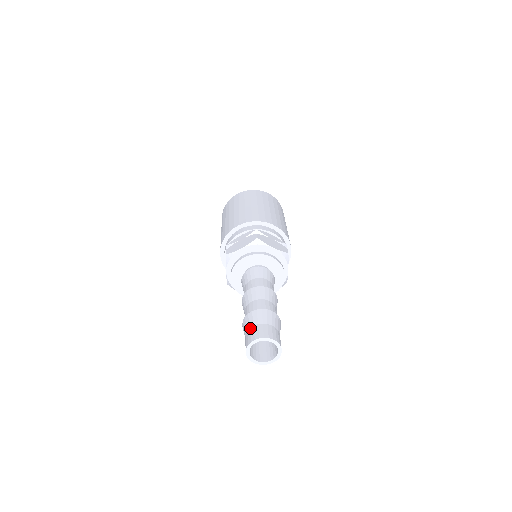
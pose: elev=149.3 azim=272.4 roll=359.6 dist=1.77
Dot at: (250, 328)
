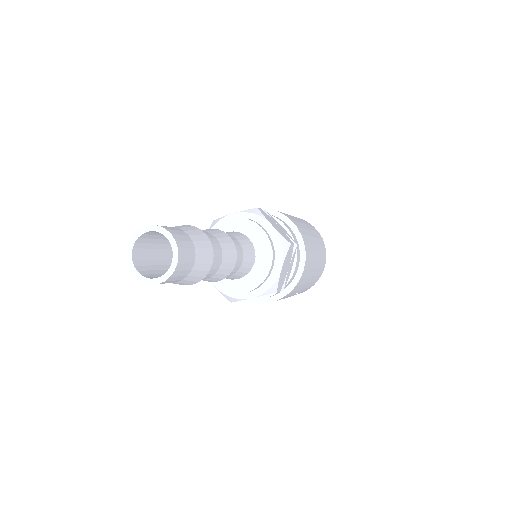
Dot at: occluded
